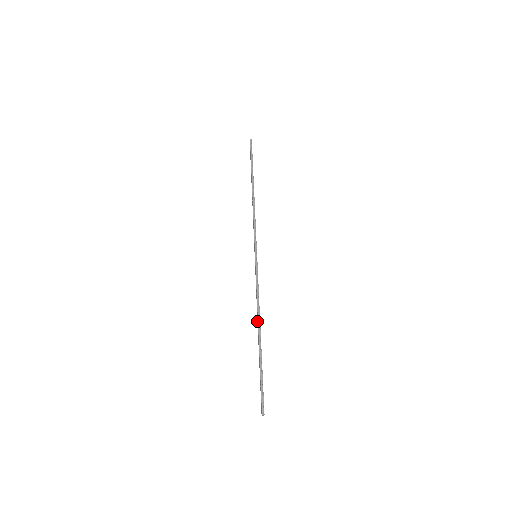
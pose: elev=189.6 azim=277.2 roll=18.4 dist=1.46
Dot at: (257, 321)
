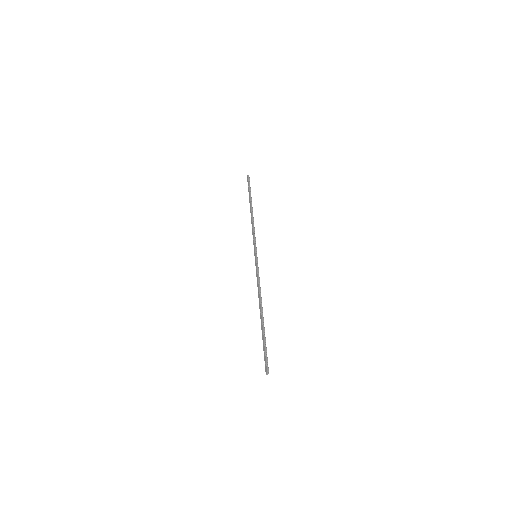
Dot at: (259, 303)
